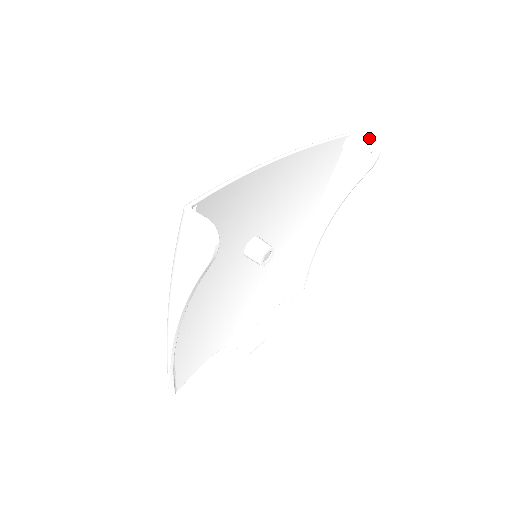
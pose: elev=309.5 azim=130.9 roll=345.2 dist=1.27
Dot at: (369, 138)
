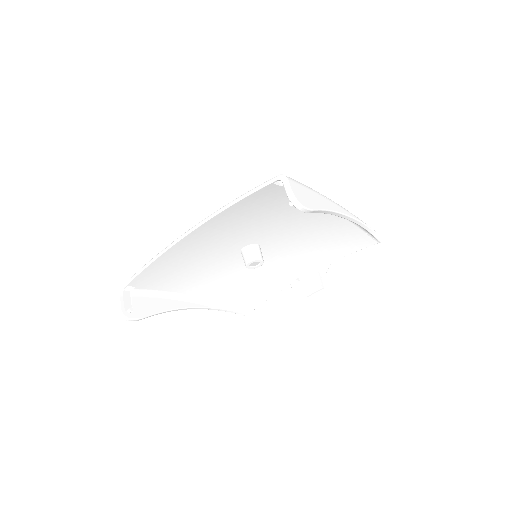
Dot at: occluded
